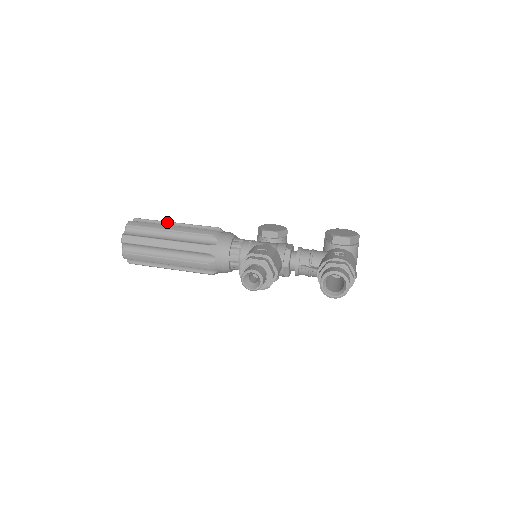
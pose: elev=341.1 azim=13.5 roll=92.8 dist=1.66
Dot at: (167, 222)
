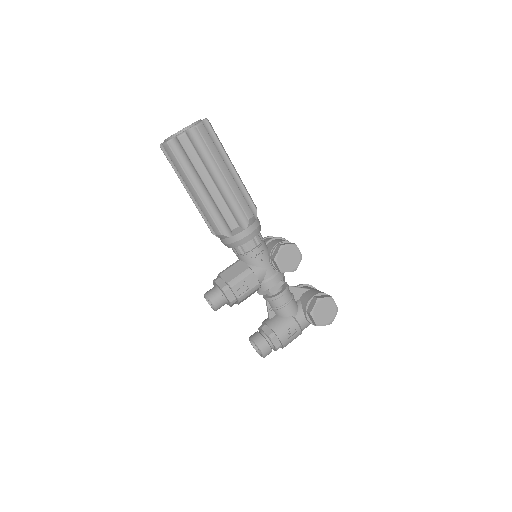
Dot at: (218, 166)
